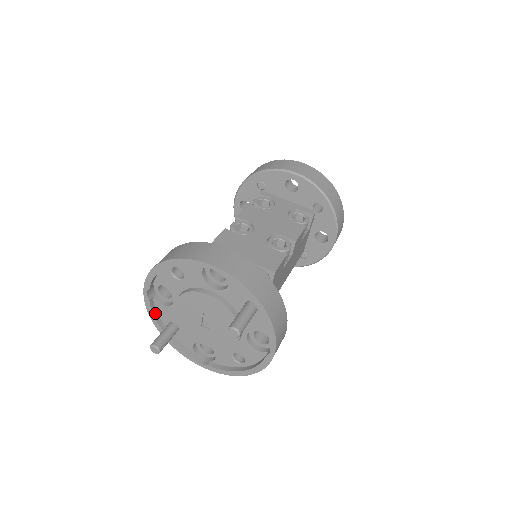
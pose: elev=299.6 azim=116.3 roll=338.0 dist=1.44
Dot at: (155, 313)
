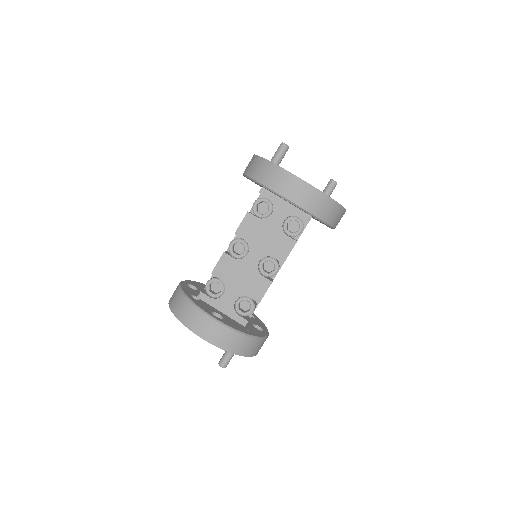
Dot at: occluded
